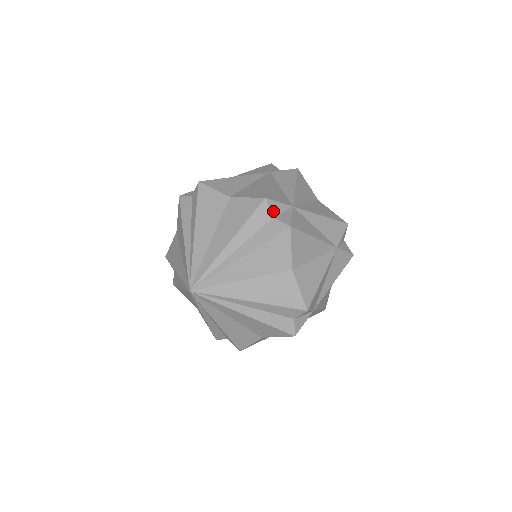
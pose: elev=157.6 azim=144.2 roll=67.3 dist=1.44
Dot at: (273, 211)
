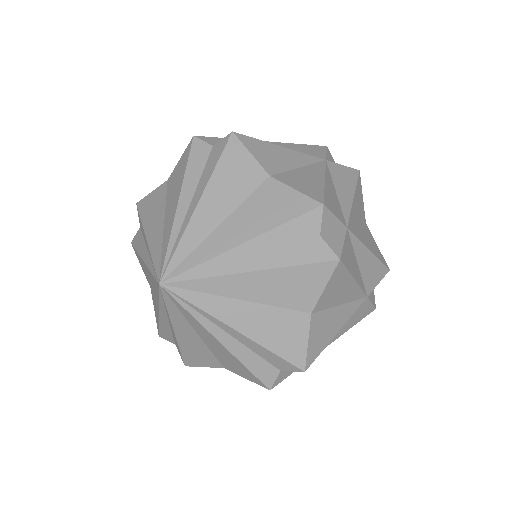
Dot at: (210, 142)
